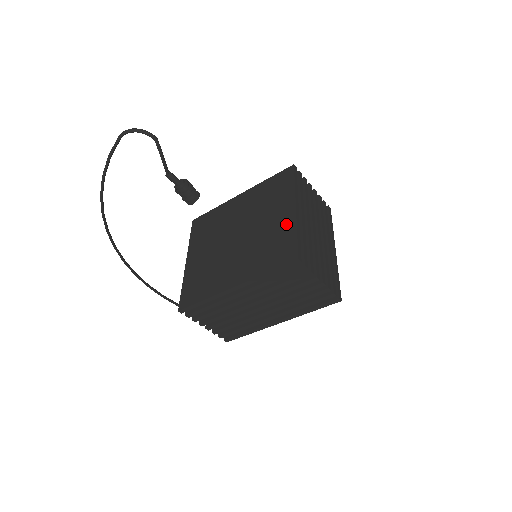
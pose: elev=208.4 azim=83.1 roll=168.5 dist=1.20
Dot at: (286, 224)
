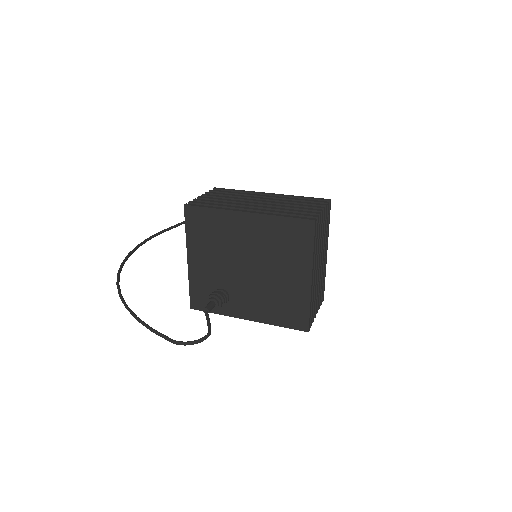
Dot at: (300, 292)
